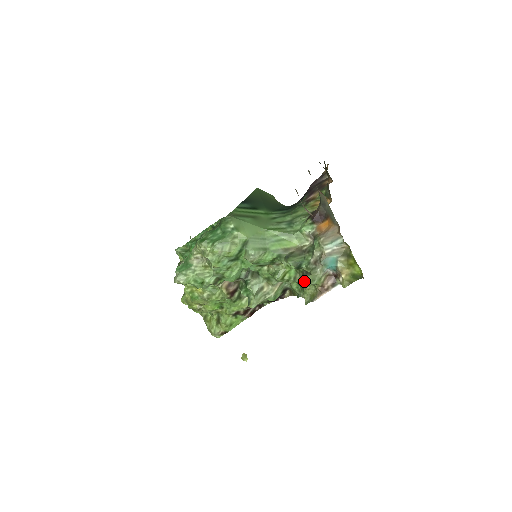
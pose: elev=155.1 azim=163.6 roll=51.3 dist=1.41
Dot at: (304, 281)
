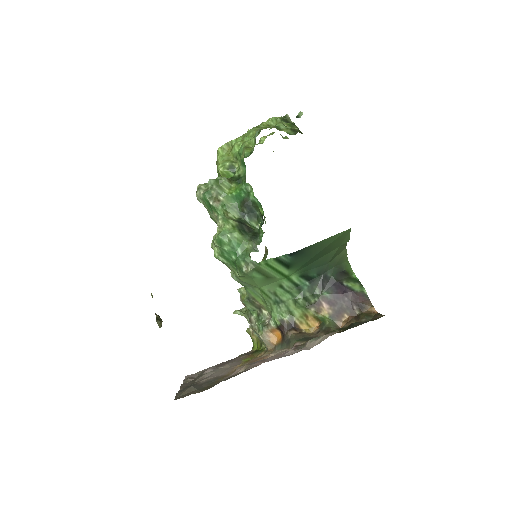
Dot at: (234, 313)
